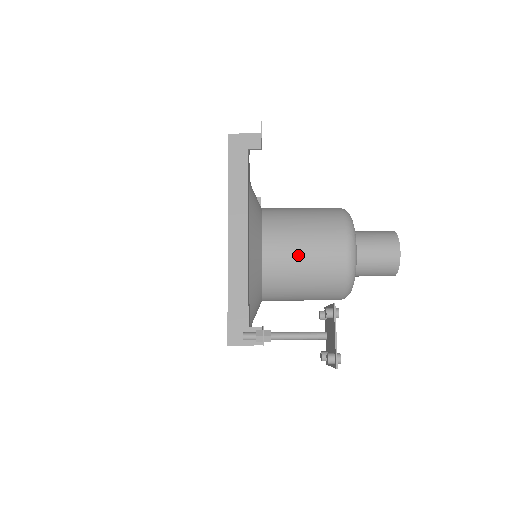
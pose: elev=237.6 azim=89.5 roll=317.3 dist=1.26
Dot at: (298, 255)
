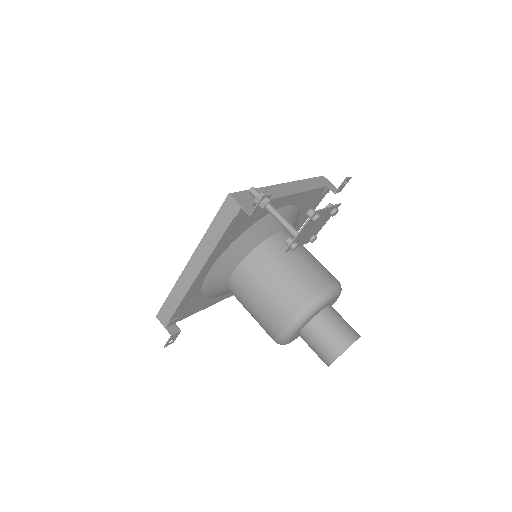
Dot at: (297, 255)
